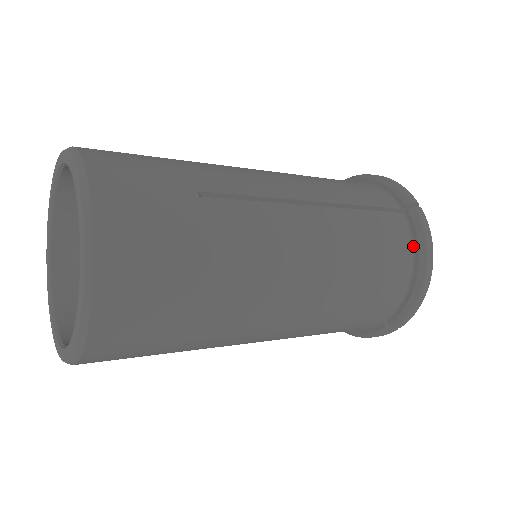
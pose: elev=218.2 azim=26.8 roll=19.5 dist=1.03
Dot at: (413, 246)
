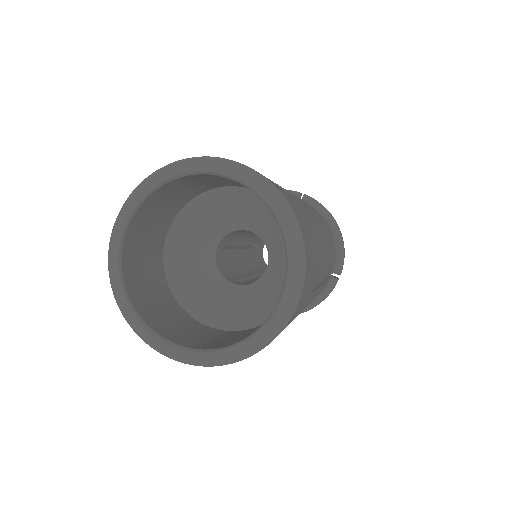
Dot at: (321, 214)
